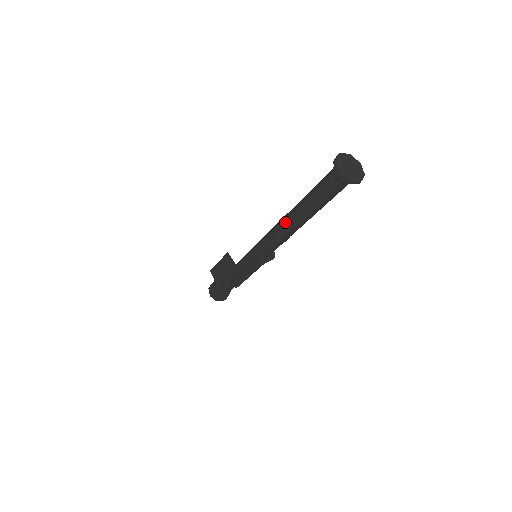
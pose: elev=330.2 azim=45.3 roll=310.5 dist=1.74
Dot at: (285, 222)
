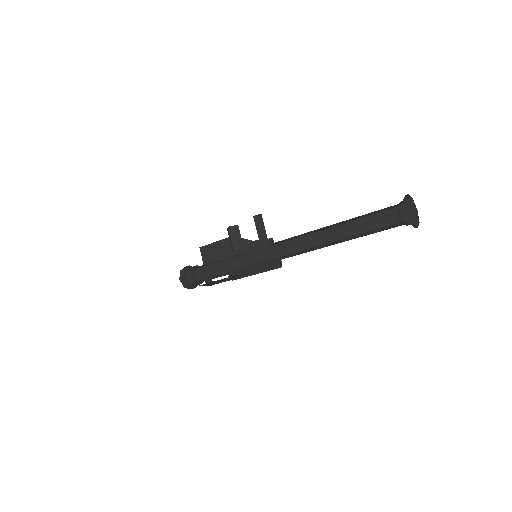
Dot at: (323, 247)
